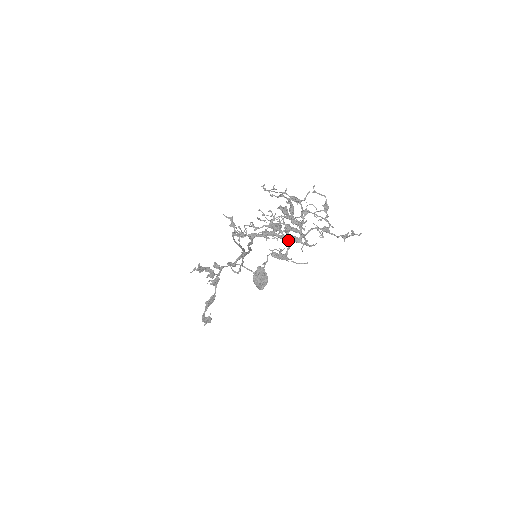
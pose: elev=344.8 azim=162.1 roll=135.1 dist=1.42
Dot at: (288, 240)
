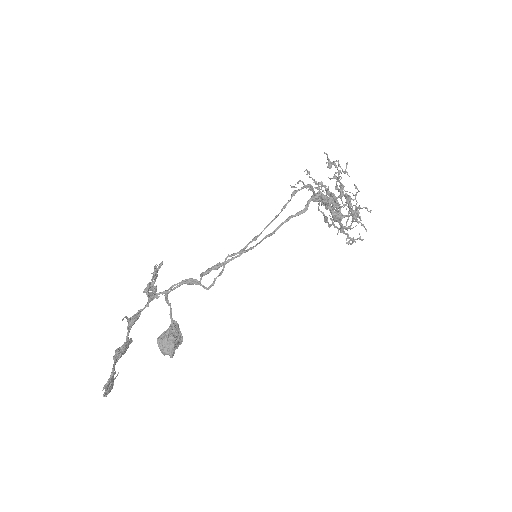
Dot at: (341, 213)
